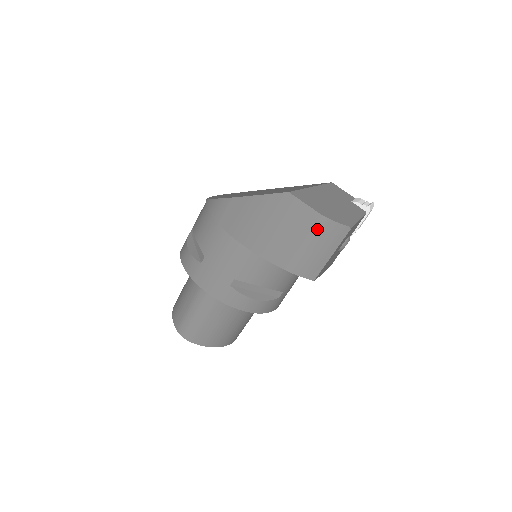
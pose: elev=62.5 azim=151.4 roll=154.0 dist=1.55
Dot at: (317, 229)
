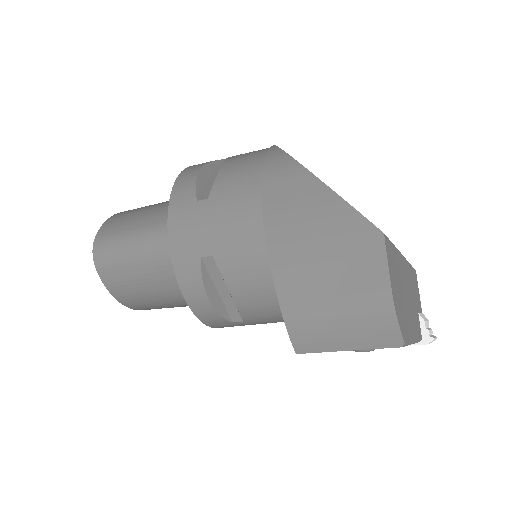
Dot at: (369, 307)
